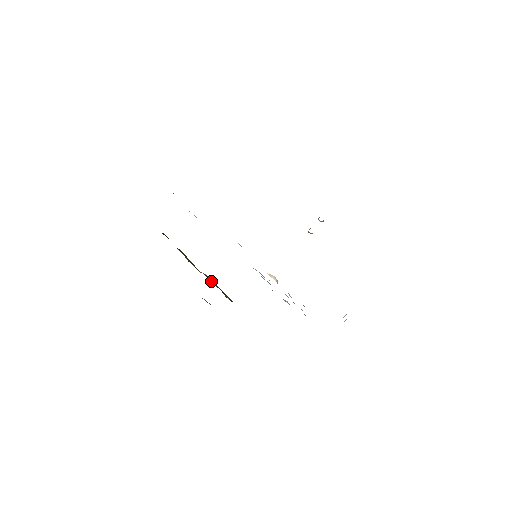
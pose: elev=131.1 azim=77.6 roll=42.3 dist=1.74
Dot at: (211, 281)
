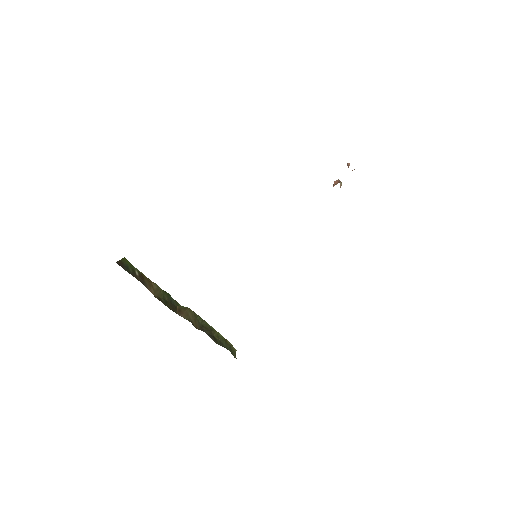
Dot at: (194, 321)
